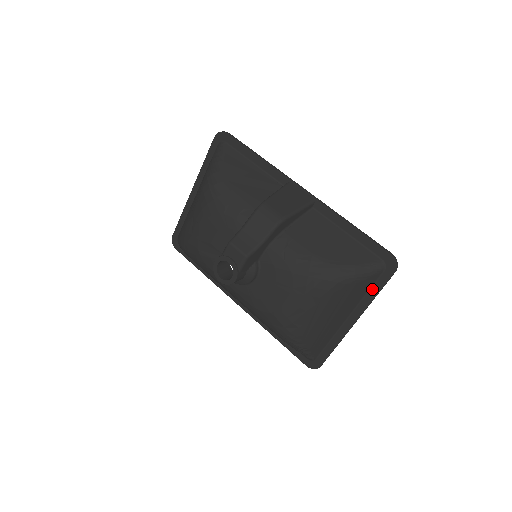
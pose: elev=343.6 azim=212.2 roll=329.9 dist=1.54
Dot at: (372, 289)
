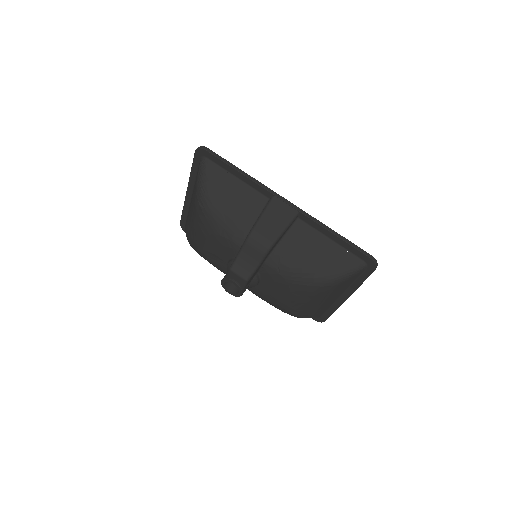
Dot at: (358, 279)
